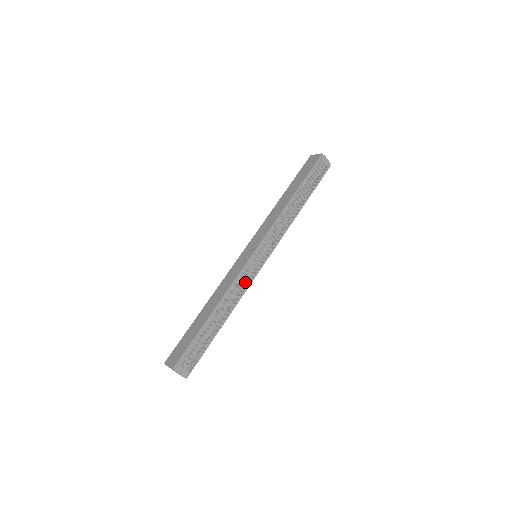
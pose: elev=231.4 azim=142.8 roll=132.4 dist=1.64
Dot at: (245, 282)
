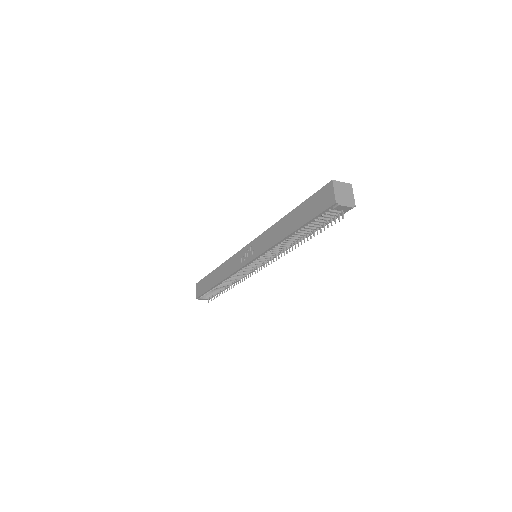
Dot at: (244, 273)
